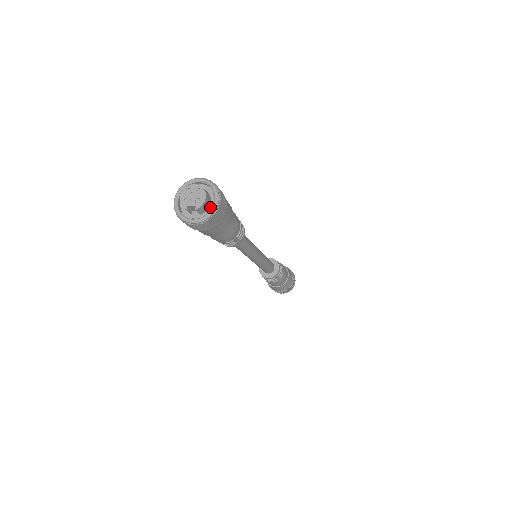
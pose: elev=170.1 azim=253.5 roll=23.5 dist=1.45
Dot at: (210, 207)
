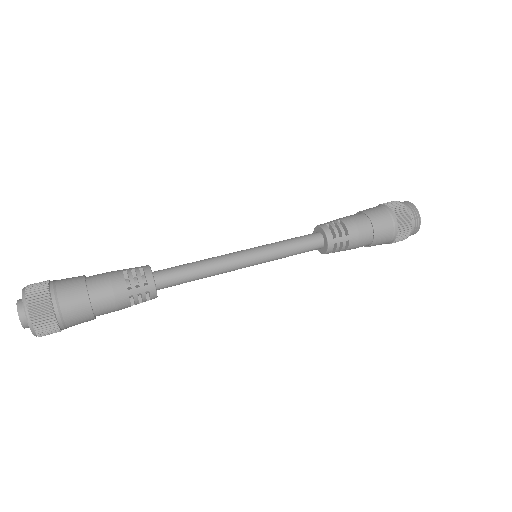
Dot at: occluded
